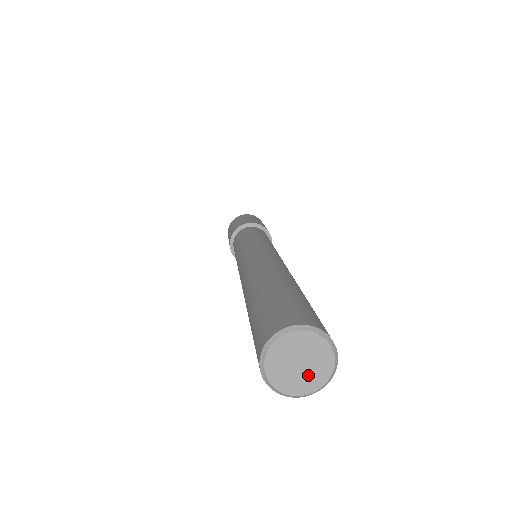
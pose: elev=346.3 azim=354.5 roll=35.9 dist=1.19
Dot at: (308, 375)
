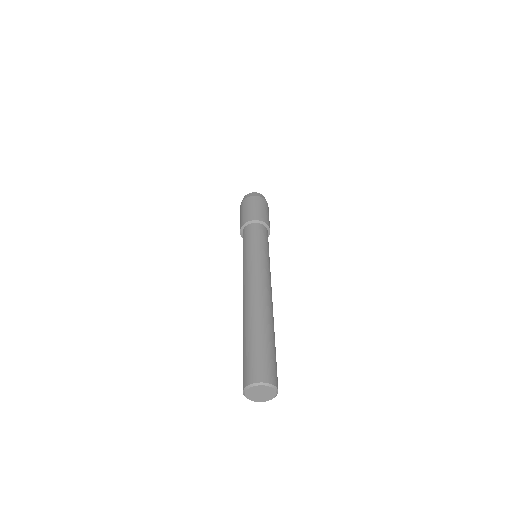
Dot at: (259, 397)
